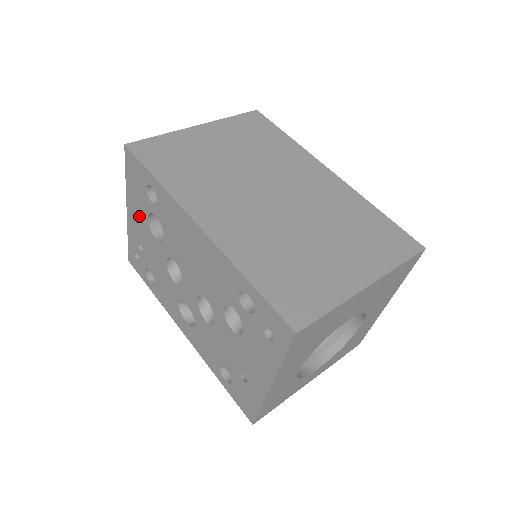
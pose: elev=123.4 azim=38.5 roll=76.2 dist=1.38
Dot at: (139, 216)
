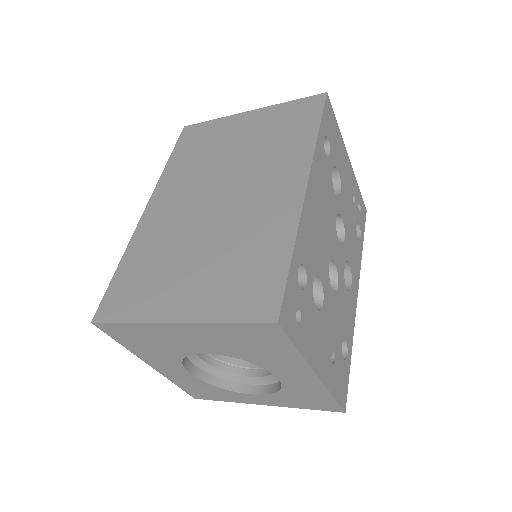
Dot at: occluded
